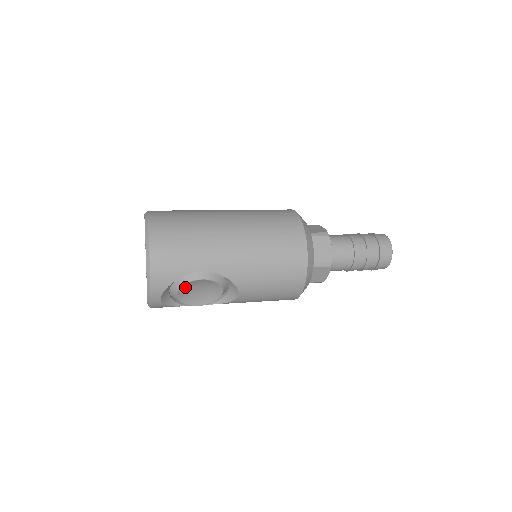
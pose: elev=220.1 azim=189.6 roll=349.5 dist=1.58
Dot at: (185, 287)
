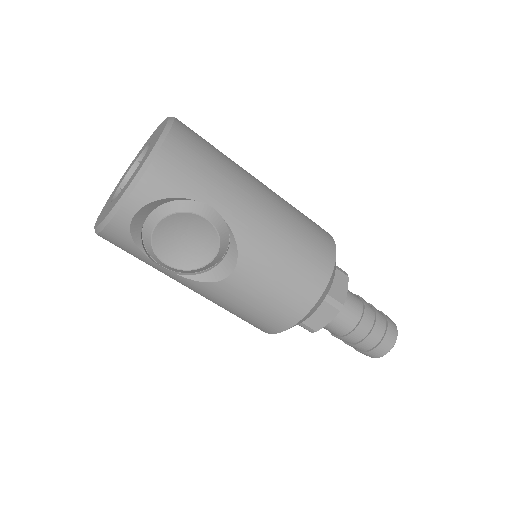
Dot at: (175, 219)
